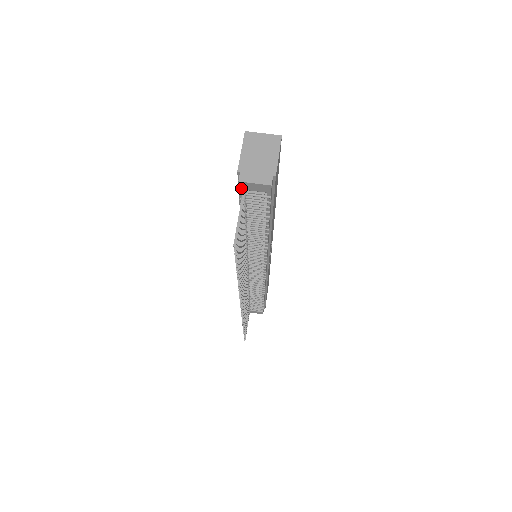
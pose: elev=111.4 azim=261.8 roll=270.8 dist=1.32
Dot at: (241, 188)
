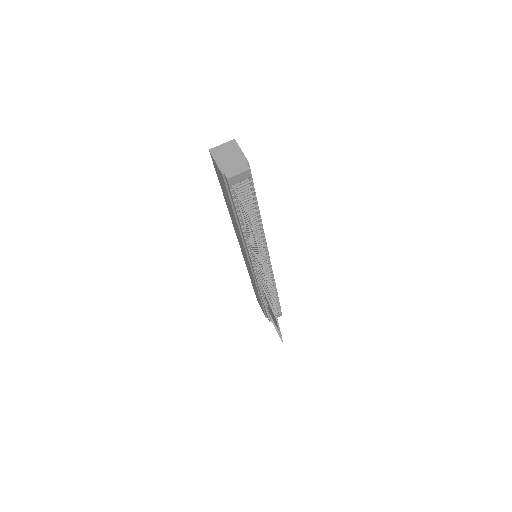
Dot at: (230, 184)
